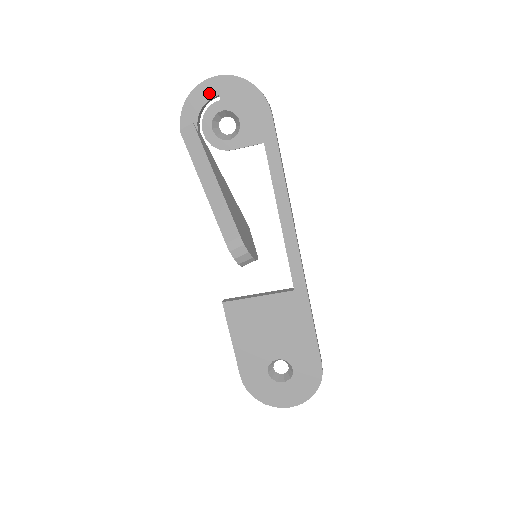
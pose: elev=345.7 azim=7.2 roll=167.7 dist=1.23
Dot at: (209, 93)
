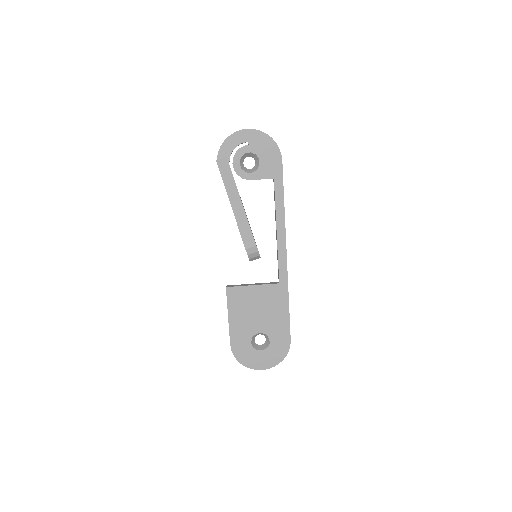
Dot at: (242, 139)
